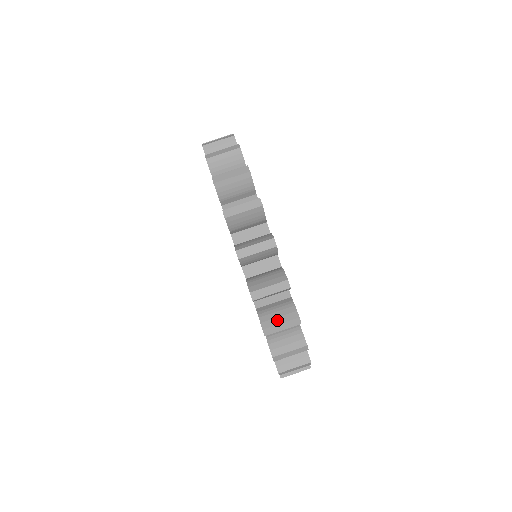
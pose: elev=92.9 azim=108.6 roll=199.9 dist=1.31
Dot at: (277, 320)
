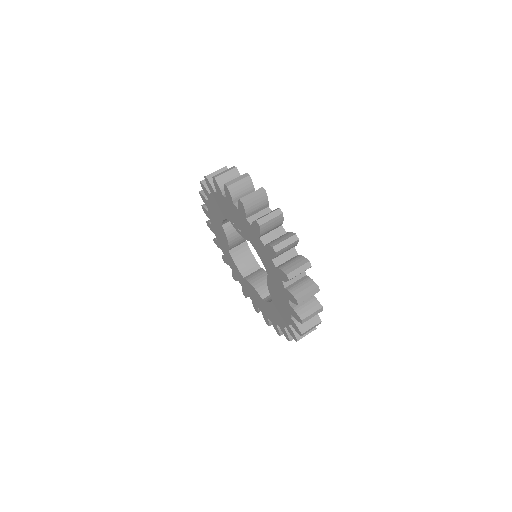
Dot at: (248, 195)
